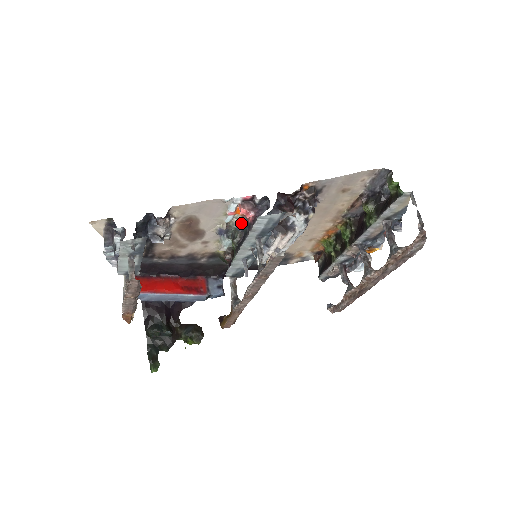
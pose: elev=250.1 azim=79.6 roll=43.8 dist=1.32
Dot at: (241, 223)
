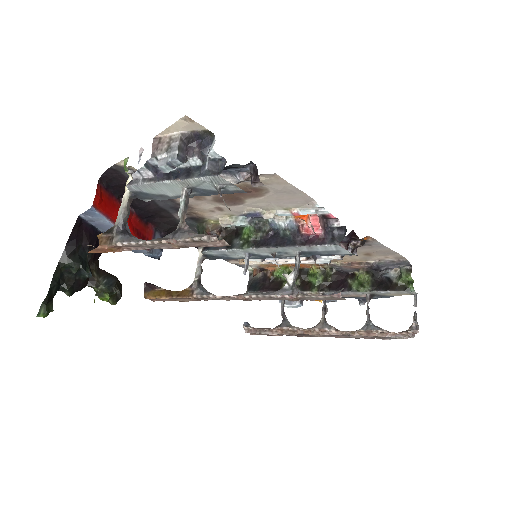
Dot at: (285, 224)
